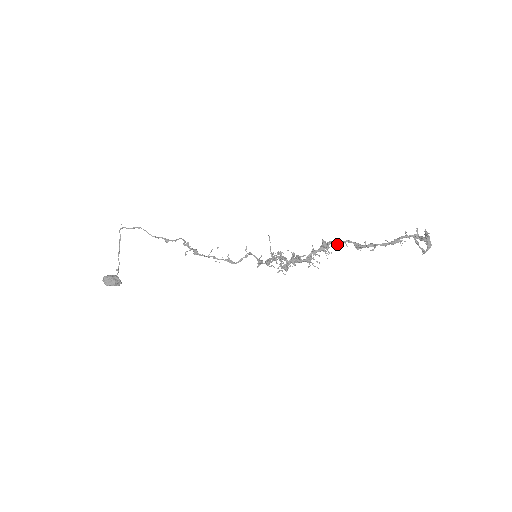
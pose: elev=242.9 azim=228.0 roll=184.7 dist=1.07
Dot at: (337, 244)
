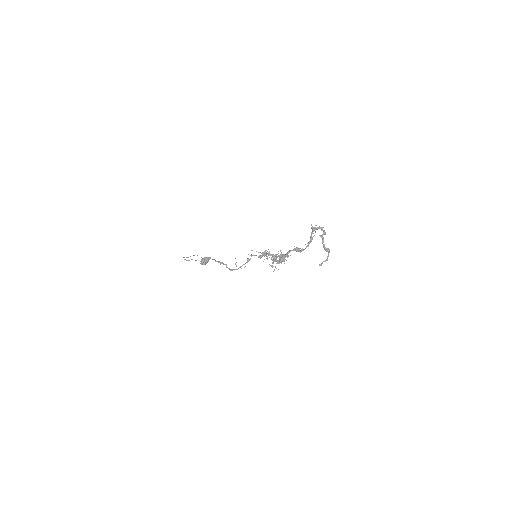
Dot at: occluded
